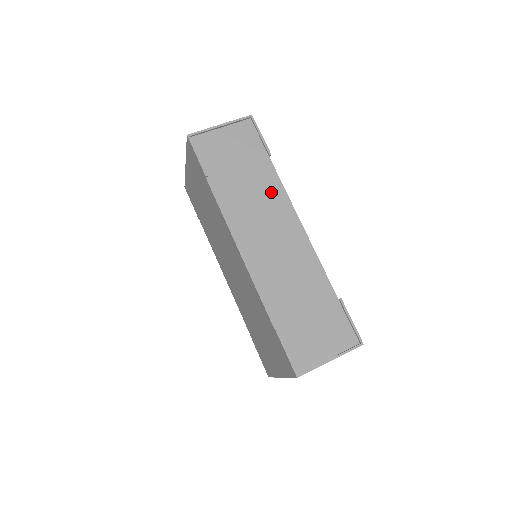
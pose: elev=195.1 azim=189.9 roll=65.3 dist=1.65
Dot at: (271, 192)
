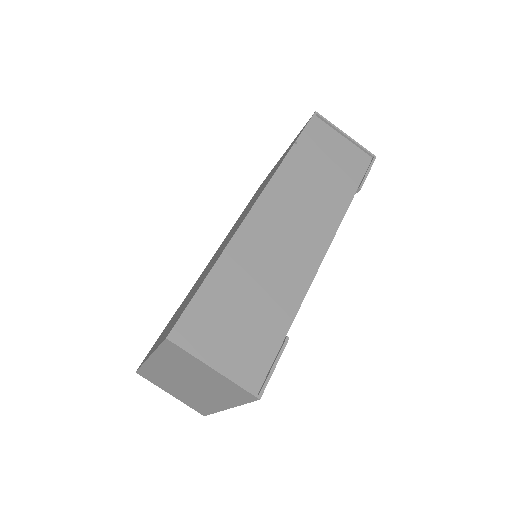
Dot at: (330, 207)
